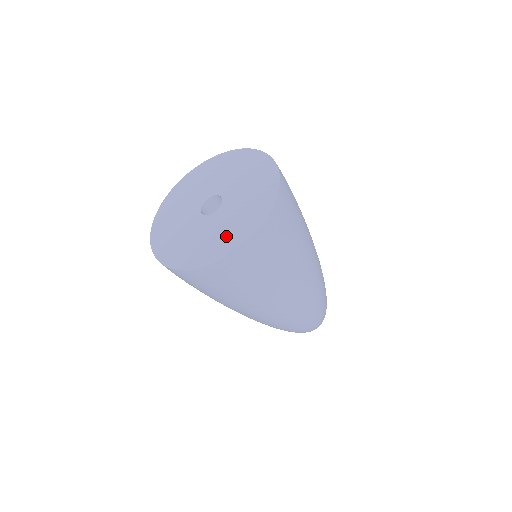
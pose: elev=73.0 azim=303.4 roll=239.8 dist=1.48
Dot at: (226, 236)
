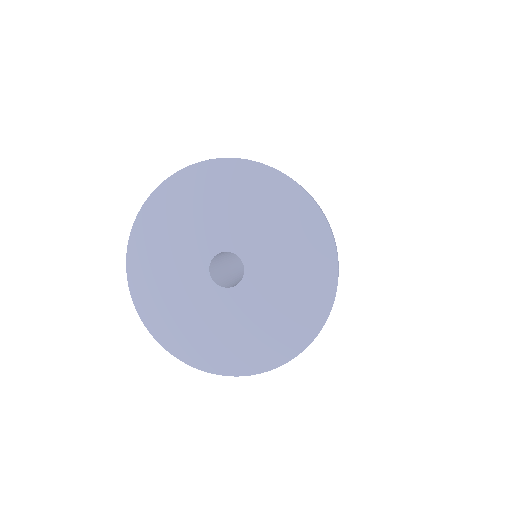
Dot at: (280, 326)
